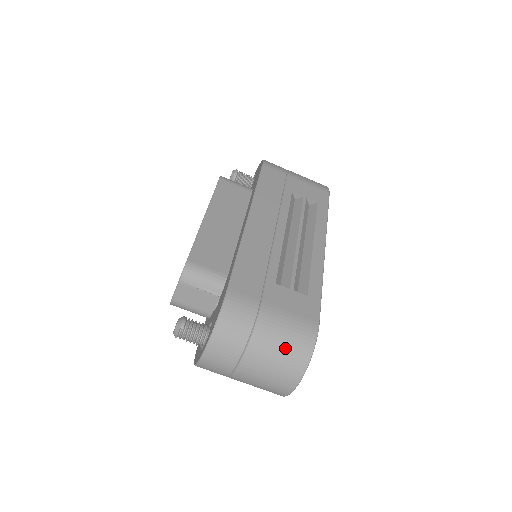
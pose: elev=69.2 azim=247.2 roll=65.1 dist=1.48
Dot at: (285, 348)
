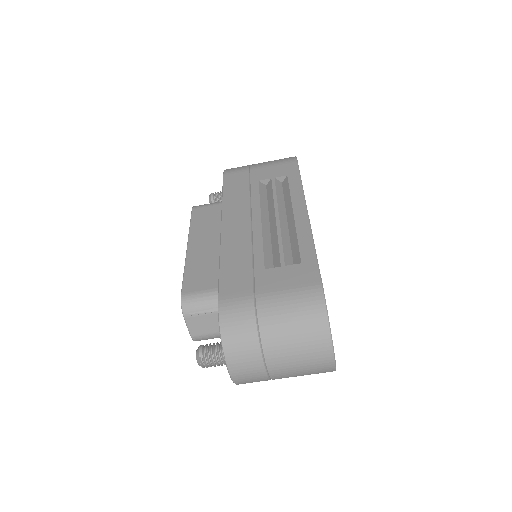
Dot at: (297, 323)
